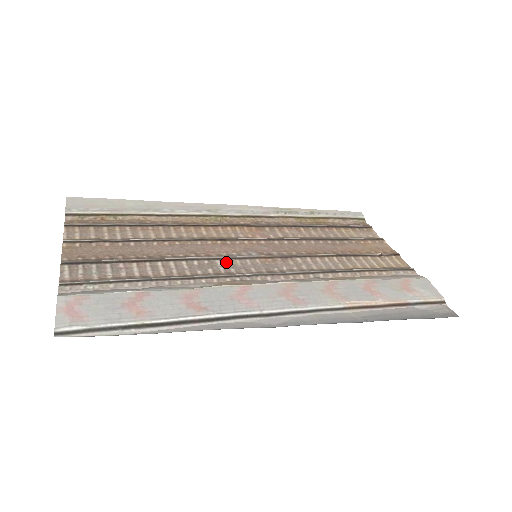
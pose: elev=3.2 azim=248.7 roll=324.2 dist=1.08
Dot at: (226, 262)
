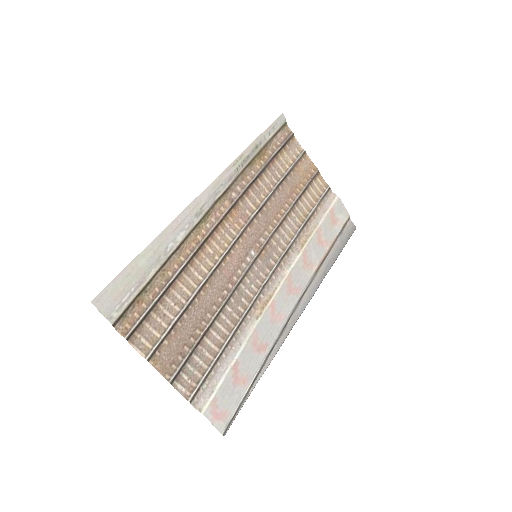
Dot at: (245, 281)
